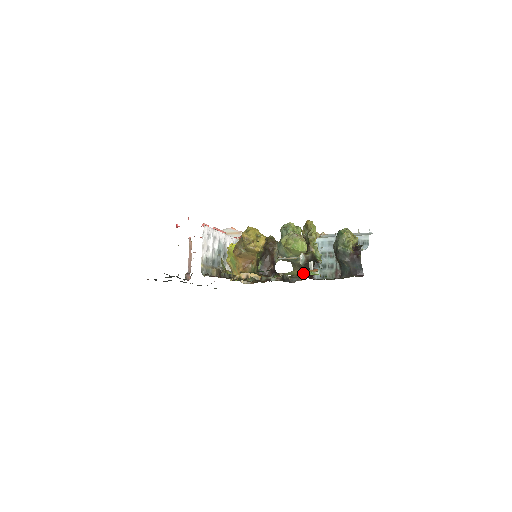
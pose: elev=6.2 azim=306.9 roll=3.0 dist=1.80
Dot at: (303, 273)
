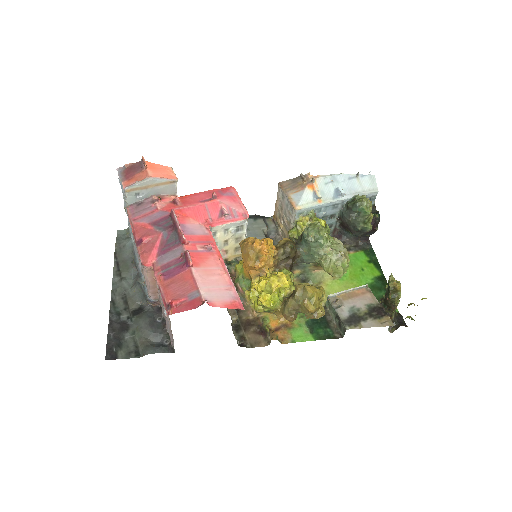
Dot at: (333, 278)
